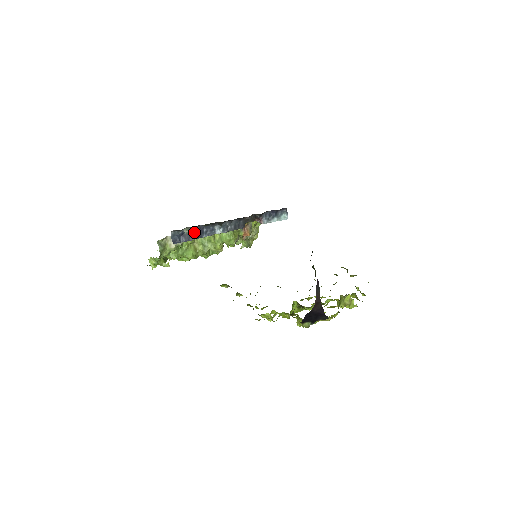
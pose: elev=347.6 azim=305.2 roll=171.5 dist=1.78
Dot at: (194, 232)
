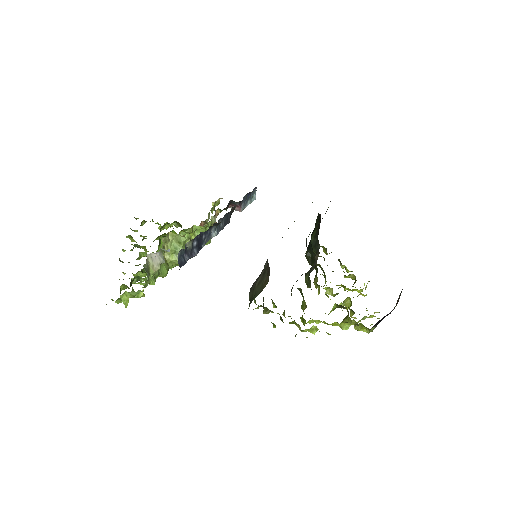
Dot at: (195, 244)
